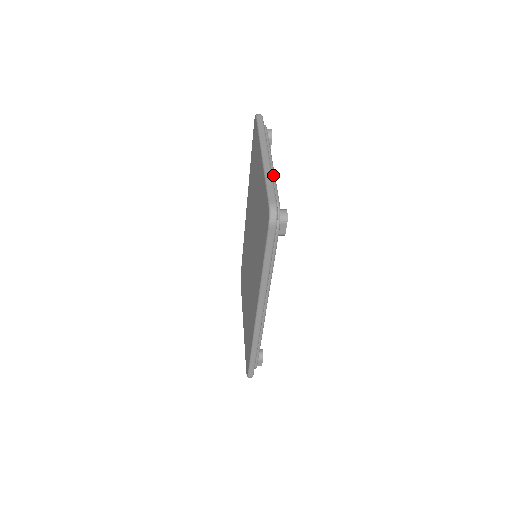
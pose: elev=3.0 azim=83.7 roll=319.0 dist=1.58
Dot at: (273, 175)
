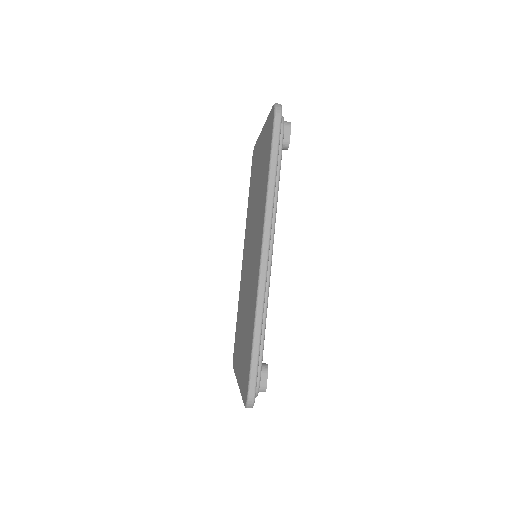
Dot at: occluded
